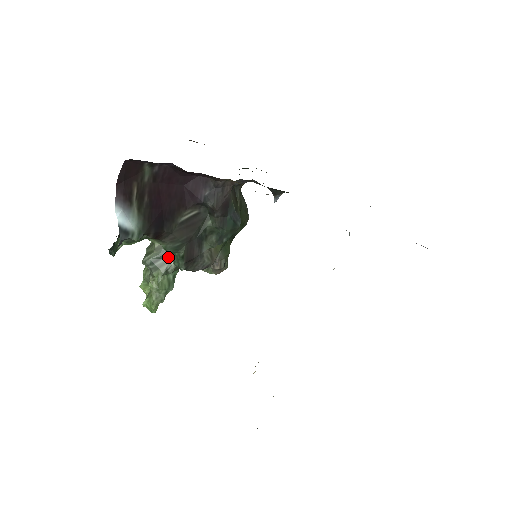
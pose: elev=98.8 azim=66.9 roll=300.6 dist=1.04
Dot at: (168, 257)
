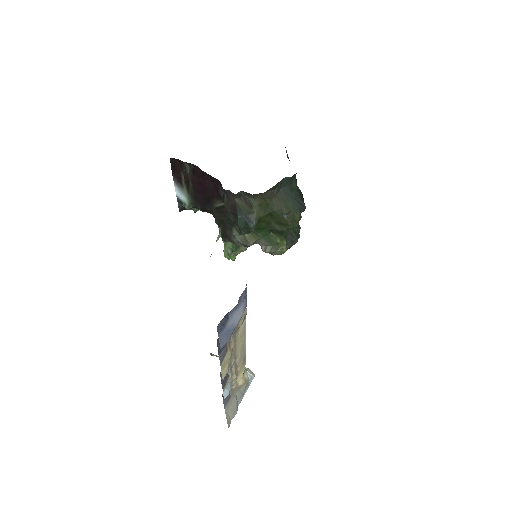
Dot at: occluded
